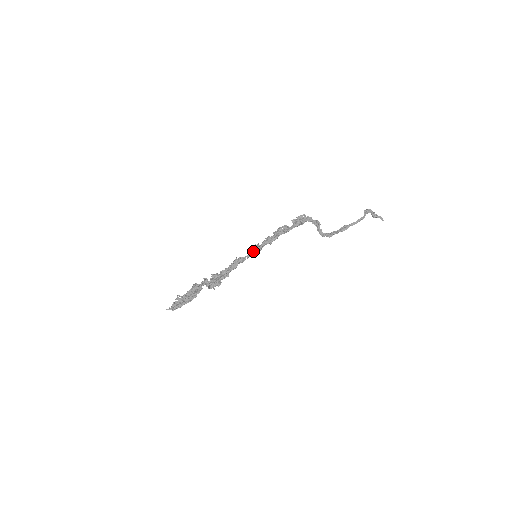
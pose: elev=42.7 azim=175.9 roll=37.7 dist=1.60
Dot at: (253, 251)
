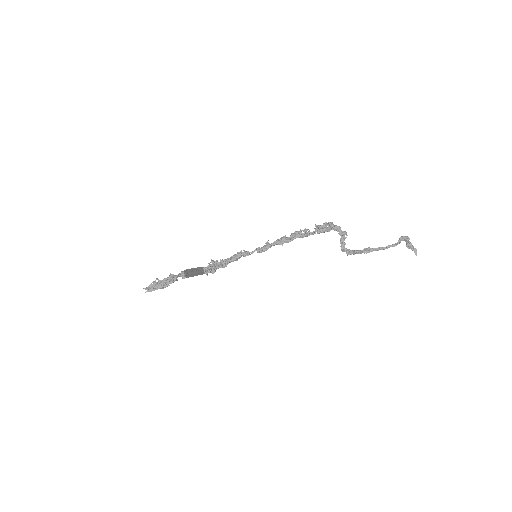
Dot at: (259, 249)
